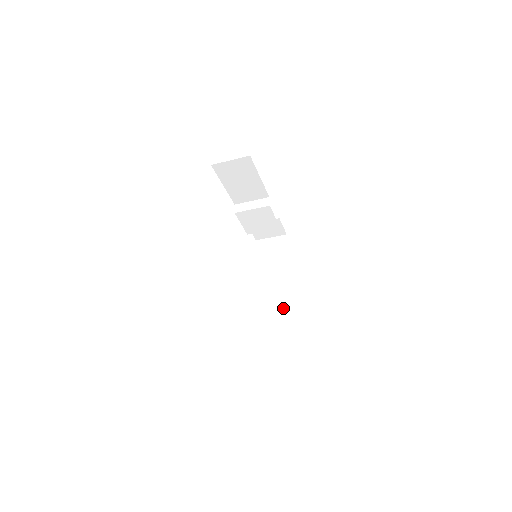
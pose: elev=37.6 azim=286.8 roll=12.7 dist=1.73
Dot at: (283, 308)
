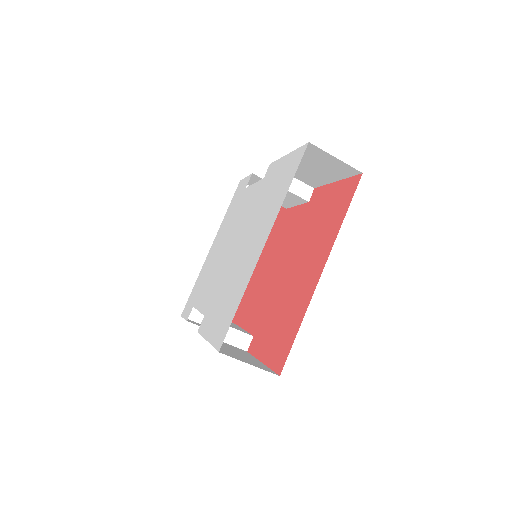
Dot at: occluded
